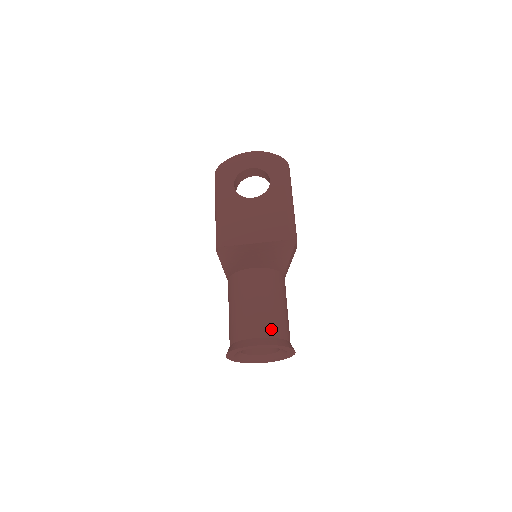
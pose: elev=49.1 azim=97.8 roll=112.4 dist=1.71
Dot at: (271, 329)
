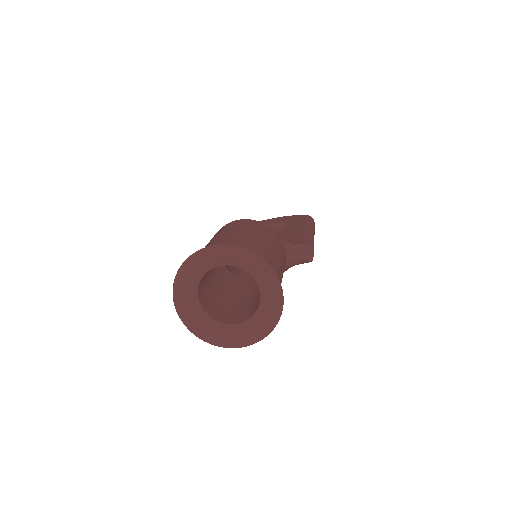
Dot at: (244, 245)
